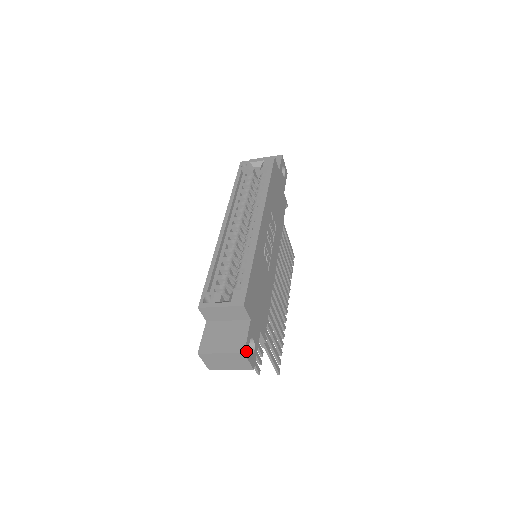
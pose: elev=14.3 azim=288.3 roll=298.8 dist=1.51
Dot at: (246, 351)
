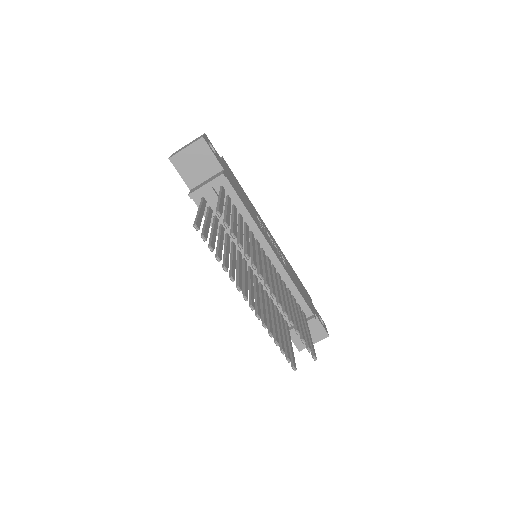
Dot at: (207, 137)
